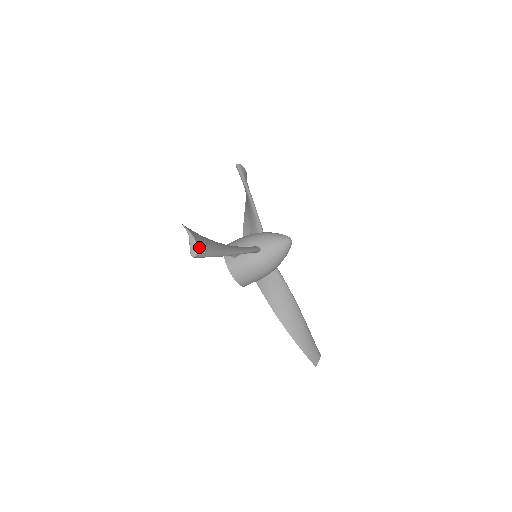
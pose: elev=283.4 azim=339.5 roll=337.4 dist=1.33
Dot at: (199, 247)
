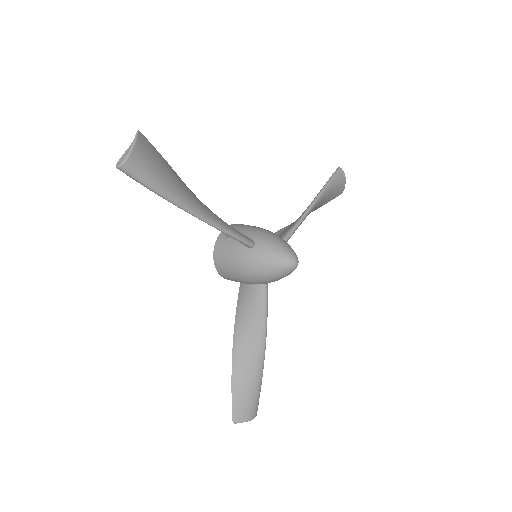
Dot at: (130, 162)
